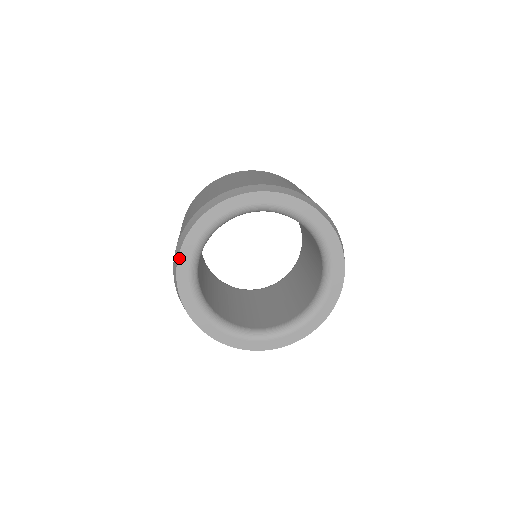
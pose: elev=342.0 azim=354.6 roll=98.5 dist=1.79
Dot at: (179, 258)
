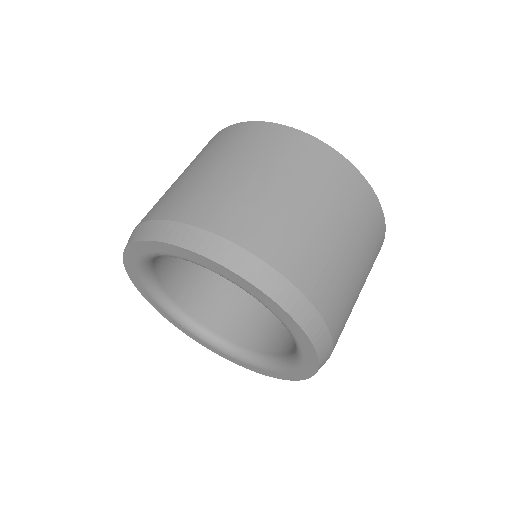
Dot at: (128, 273)
